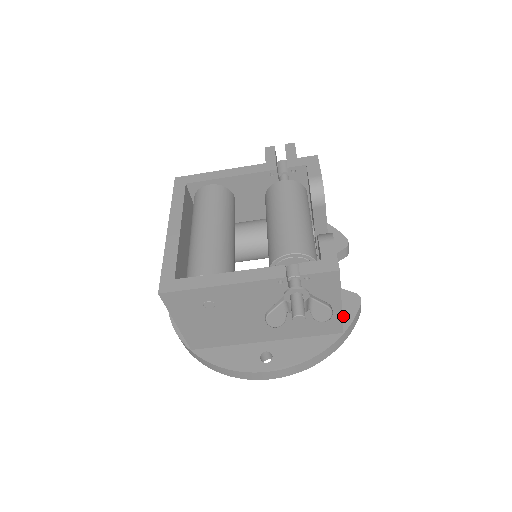
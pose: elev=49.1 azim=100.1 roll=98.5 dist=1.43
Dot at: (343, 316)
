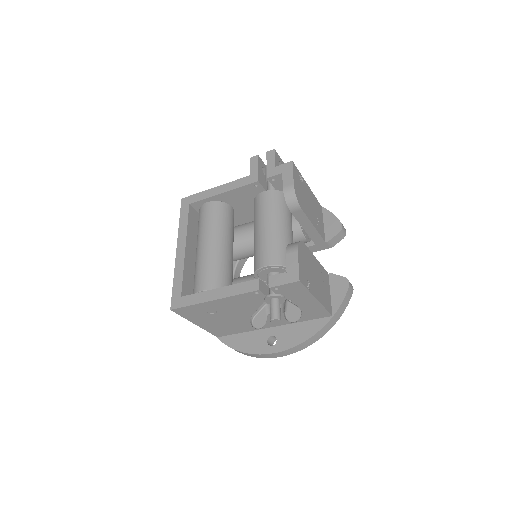
Dot at: (333, 300)
